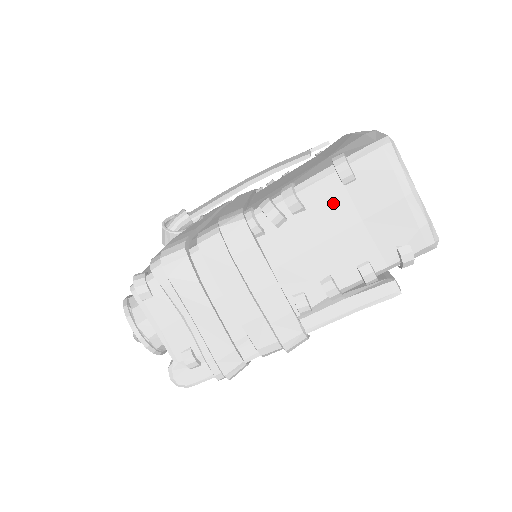
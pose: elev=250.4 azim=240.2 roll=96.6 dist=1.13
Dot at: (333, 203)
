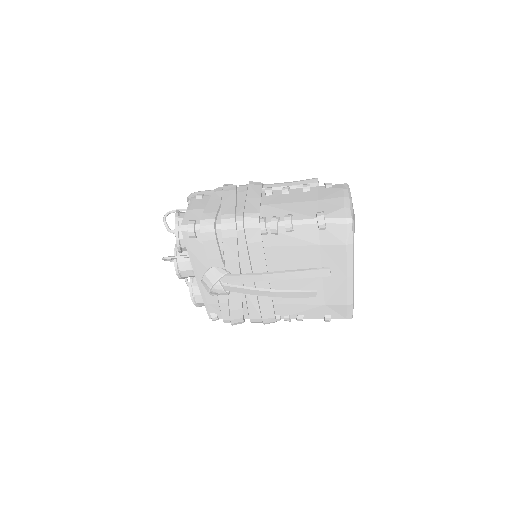
Dot at: occluded
